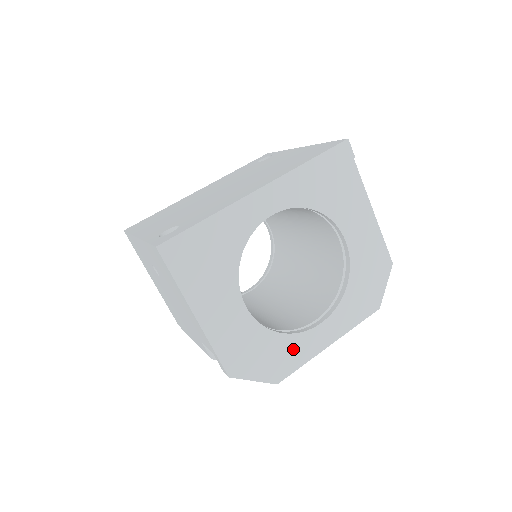
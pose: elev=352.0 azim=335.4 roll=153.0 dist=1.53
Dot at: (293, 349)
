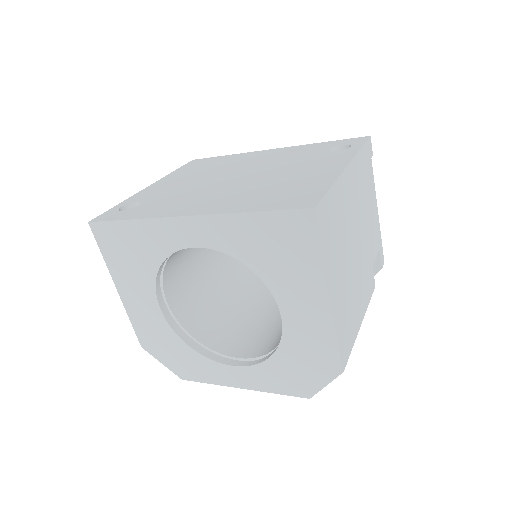
Dot at: (201, 366)
